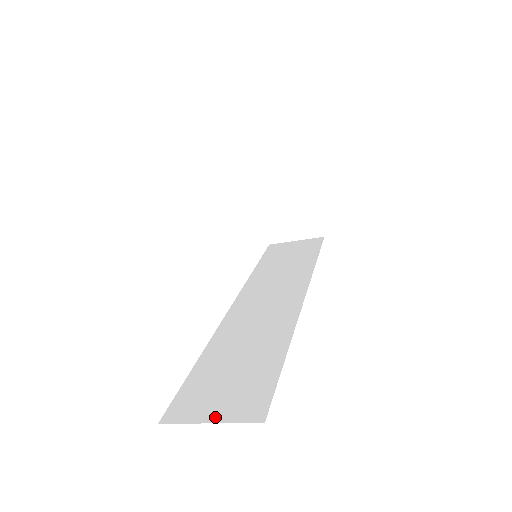
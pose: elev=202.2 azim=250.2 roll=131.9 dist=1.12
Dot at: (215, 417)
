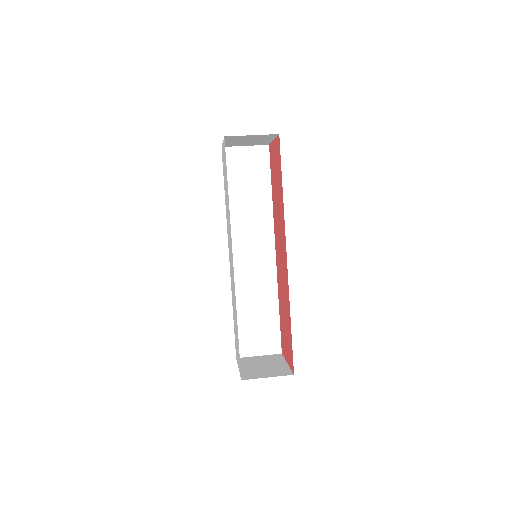
Dot at: (260, 353)
